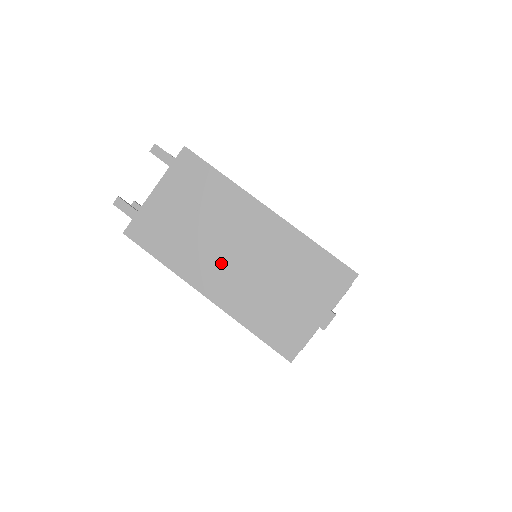
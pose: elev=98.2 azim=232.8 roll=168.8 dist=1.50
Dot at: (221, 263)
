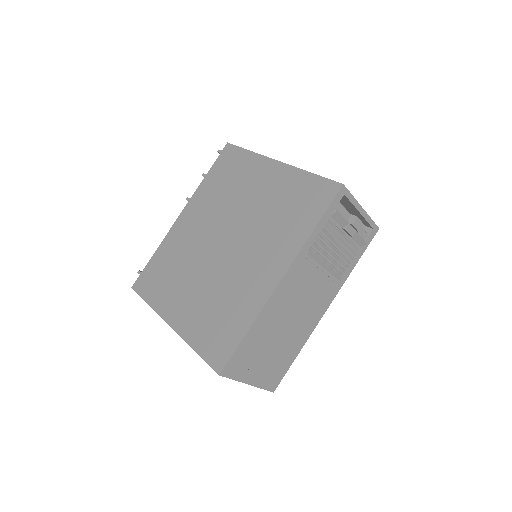
Dot at: occluded
